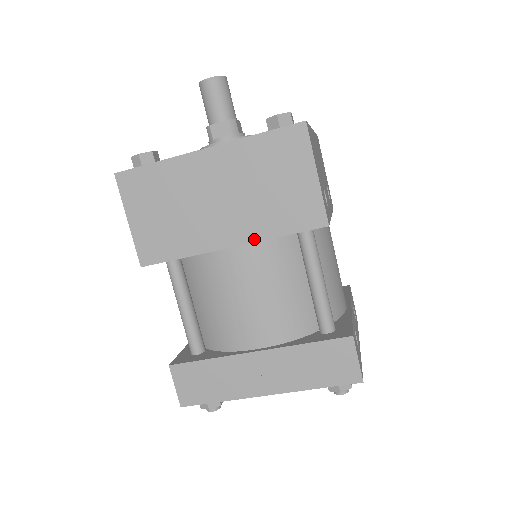
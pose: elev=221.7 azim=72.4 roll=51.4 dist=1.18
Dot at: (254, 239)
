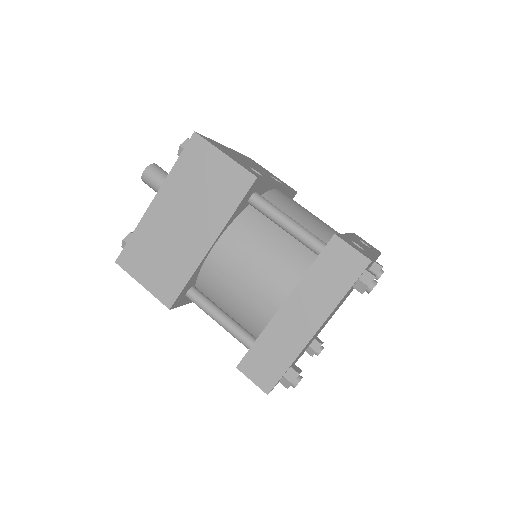
Dot at: (221, 227)
